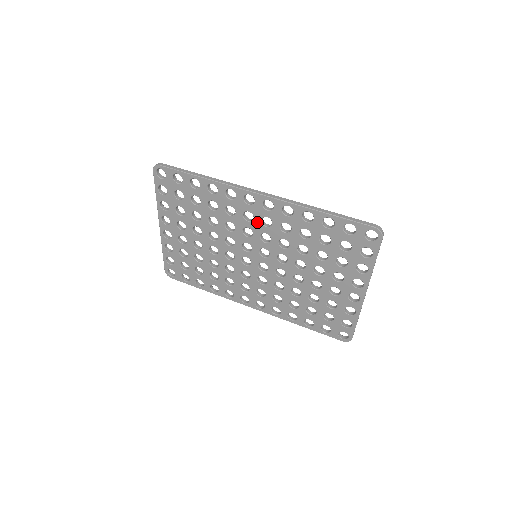
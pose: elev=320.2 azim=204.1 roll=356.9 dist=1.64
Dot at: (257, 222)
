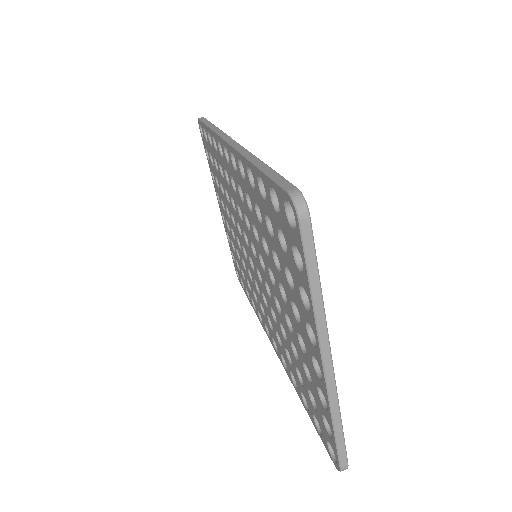
Dot at: (238, 193)
